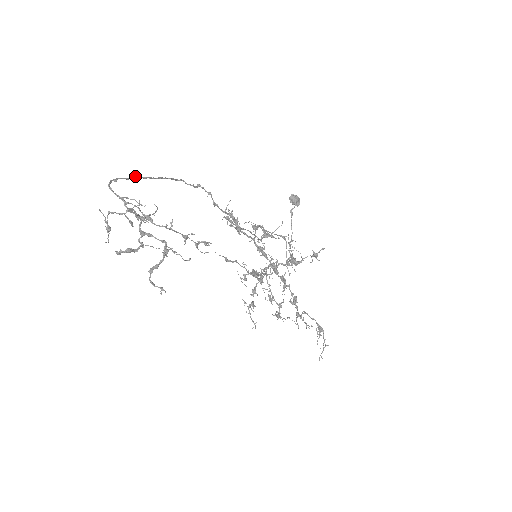
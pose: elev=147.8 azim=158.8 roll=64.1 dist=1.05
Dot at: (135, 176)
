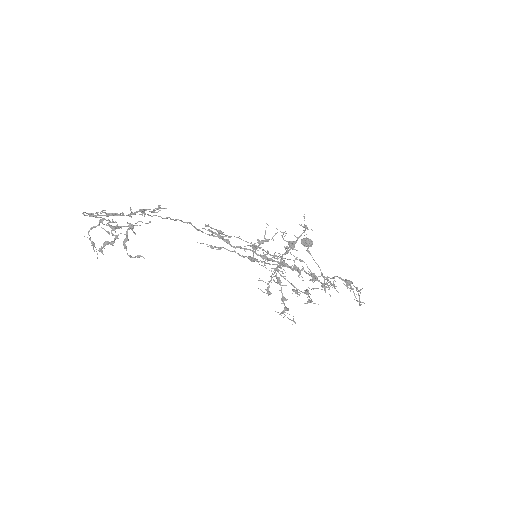
Dot at: occluded
